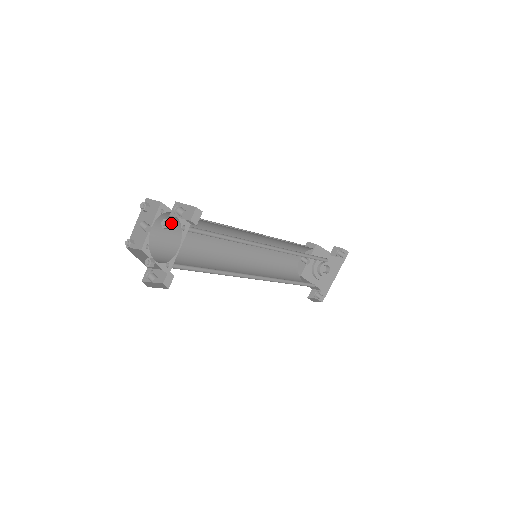
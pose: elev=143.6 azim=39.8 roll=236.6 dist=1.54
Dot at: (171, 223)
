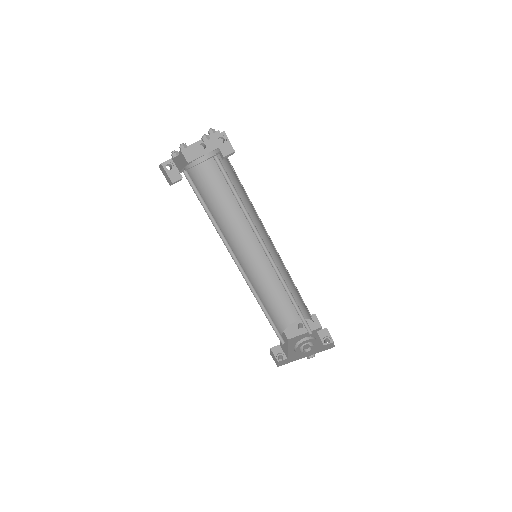
Dot at: (208, 139)
